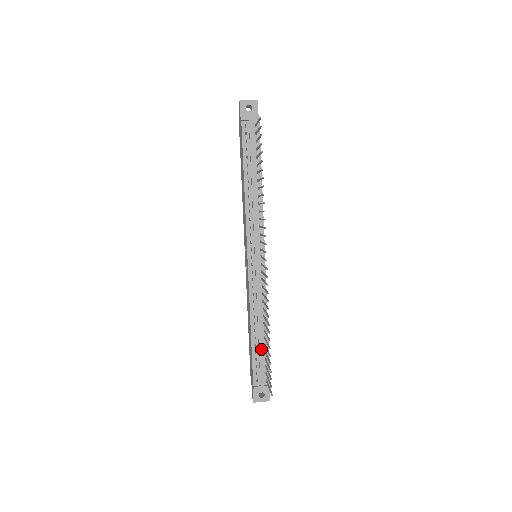
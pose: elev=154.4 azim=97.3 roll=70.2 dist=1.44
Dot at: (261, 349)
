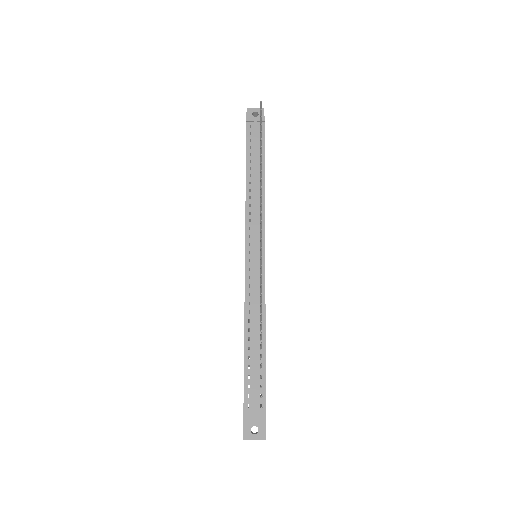
Dot at: (255, 362)
